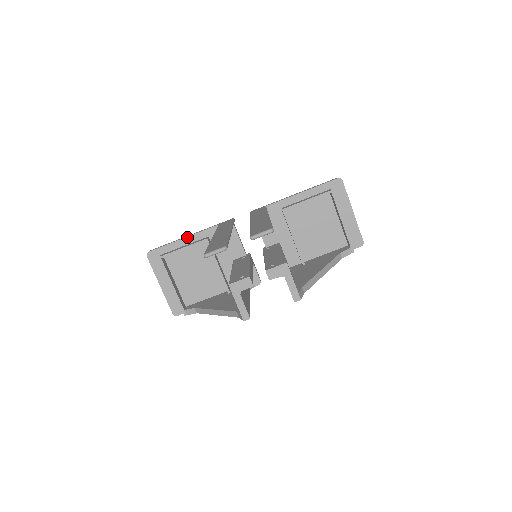
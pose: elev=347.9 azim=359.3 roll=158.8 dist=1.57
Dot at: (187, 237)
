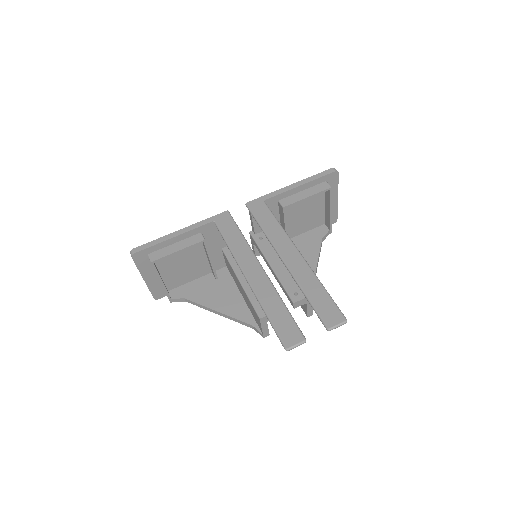
Dot at: (179, 235)
